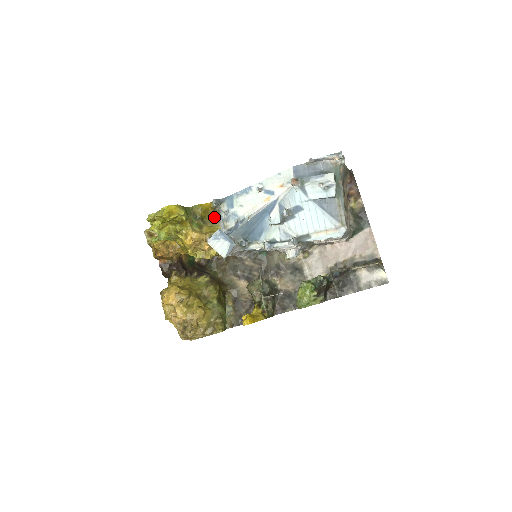
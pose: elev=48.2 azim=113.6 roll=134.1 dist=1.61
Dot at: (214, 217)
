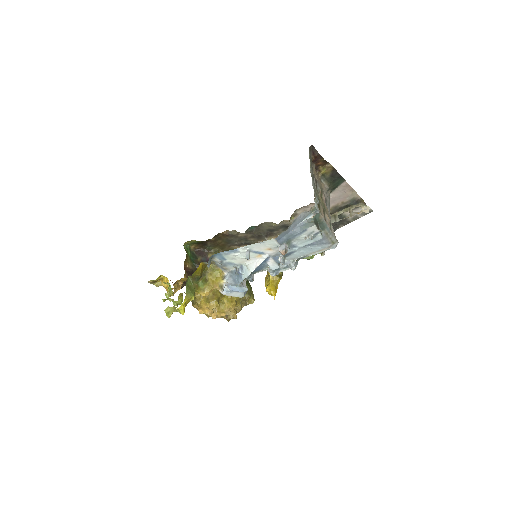
Dot at: occluded
